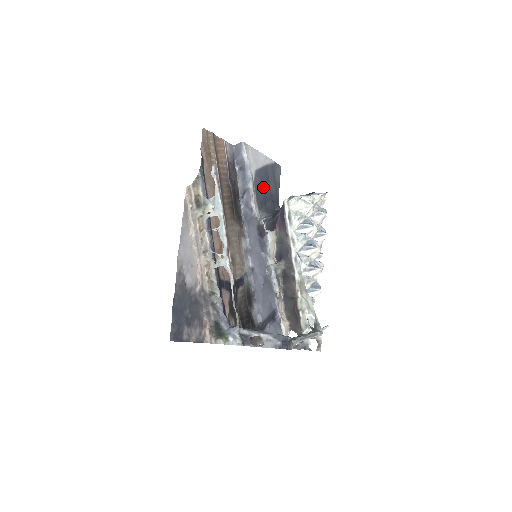
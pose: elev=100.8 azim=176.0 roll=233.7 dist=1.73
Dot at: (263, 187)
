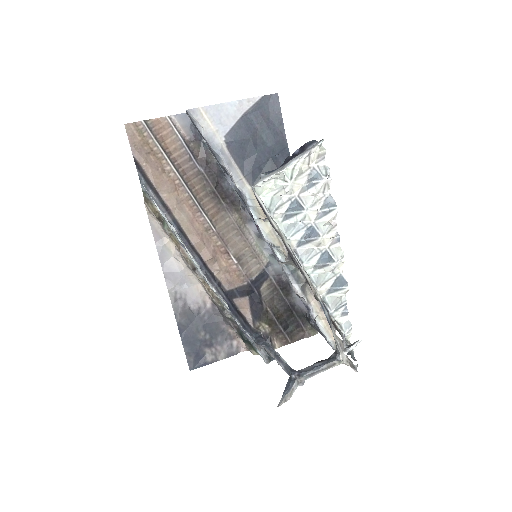
Dot at: (248, 149)
